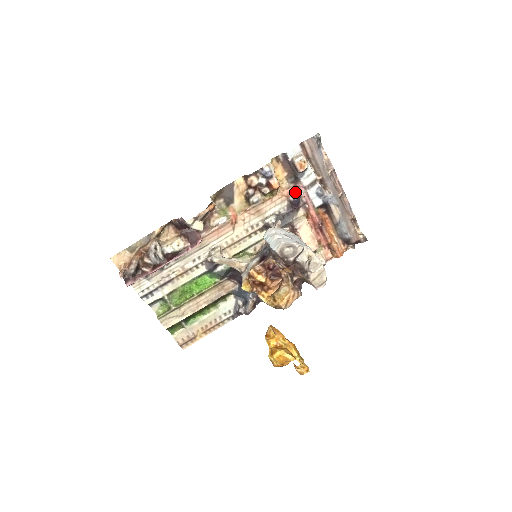
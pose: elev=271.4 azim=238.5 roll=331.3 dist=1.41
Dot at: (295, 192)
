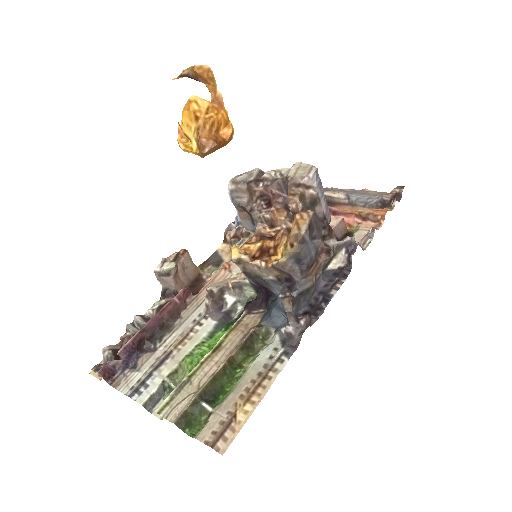
Dot at: occluded
